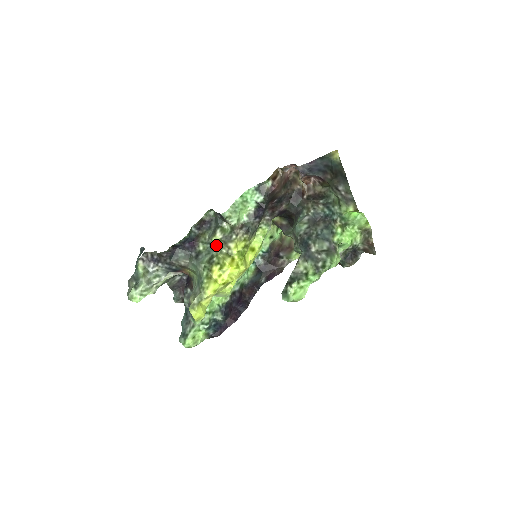
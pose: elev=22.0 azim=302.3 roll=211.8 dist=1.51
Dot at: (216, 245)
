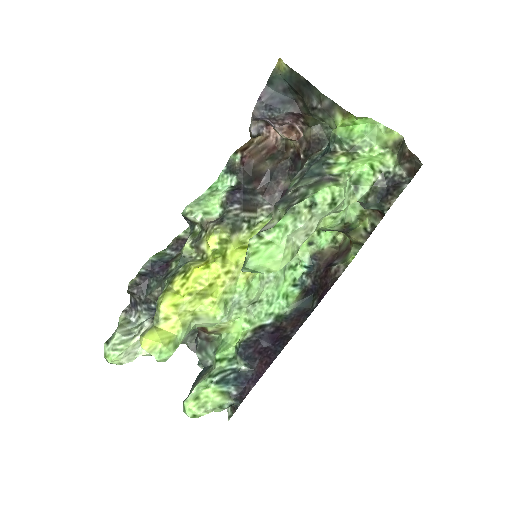
Dot at: (188, 255)
